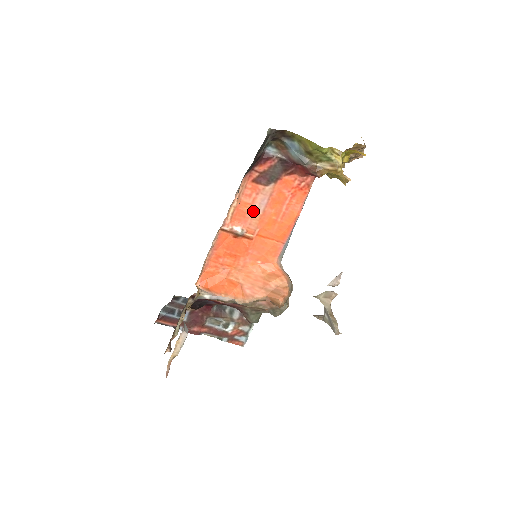
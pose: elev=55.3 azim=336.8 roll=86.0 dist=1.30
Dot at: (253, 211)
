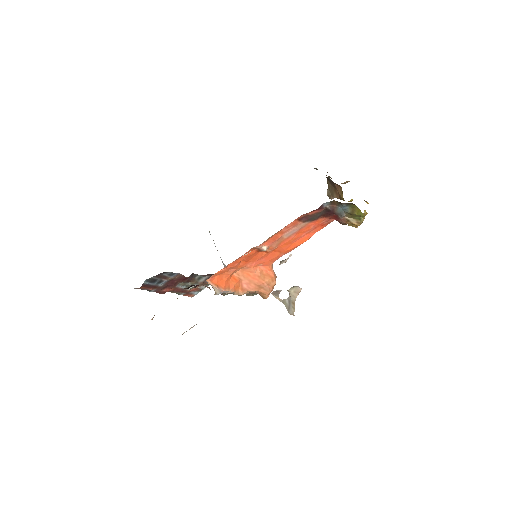
Dot at: (282, 236)
